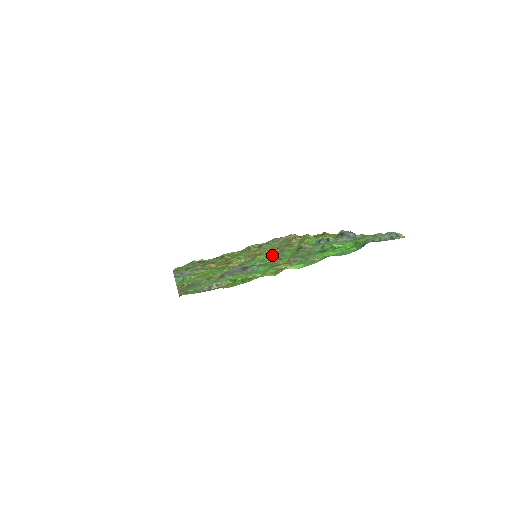
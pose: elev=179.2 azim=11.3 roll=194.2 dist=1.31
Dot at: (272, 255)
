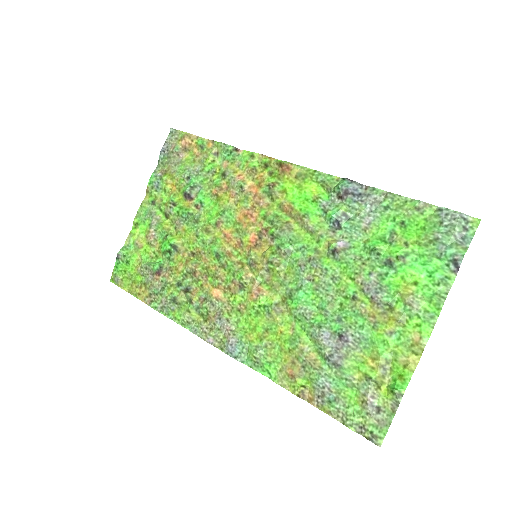
Dot at: (310, 273)
